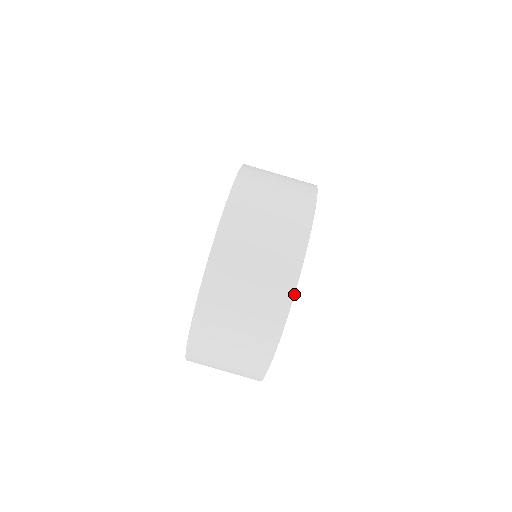
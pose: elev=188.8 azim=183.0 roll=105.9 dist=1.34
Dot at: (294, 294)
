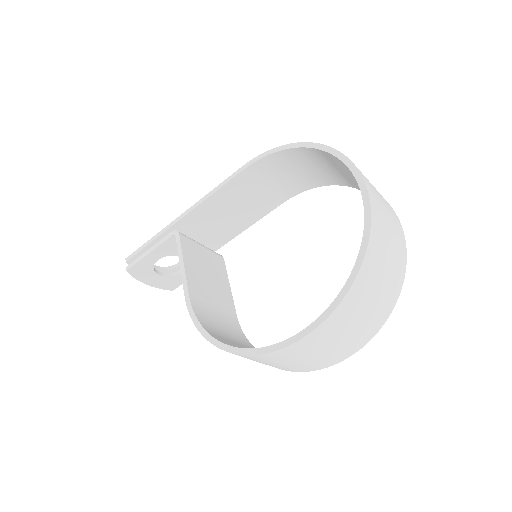
Dot at: (403, 232)
